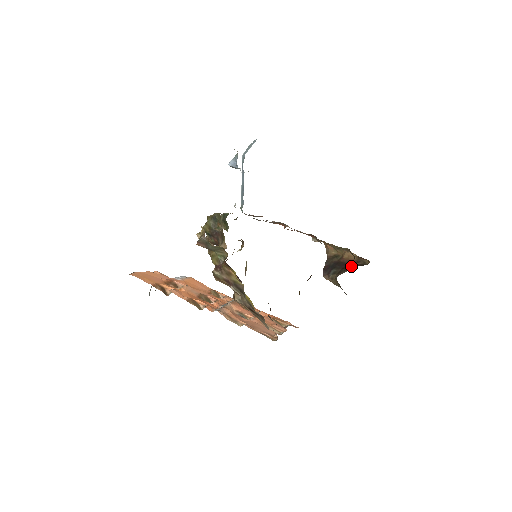
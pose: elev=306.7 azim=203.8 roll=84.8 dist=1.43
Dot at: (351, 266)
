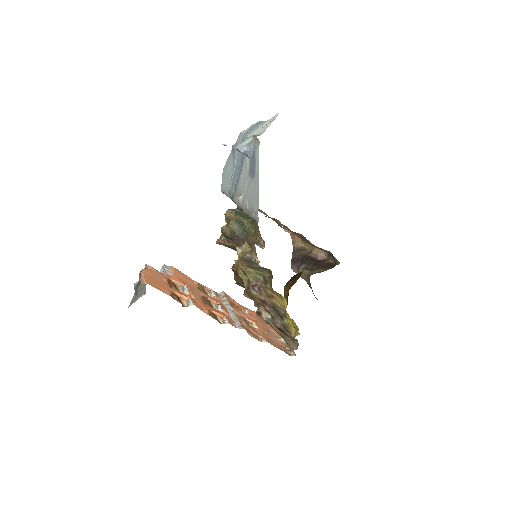
Dot at: (322, 264)
